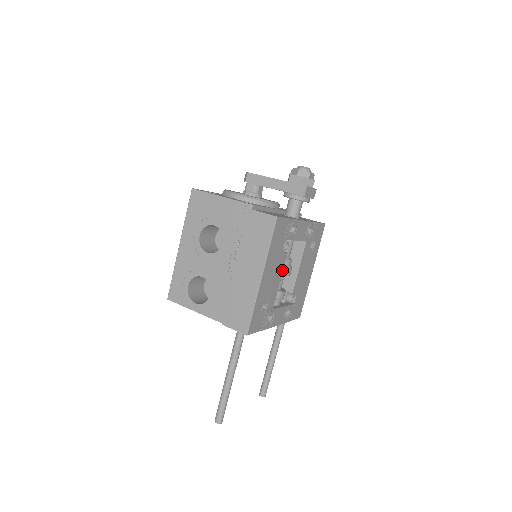
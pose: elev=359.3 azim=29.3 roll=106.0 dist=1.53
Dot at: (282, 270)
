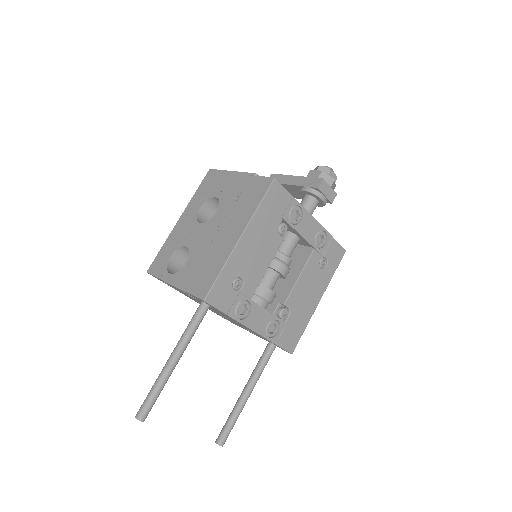
Dot at: (273, 256)
